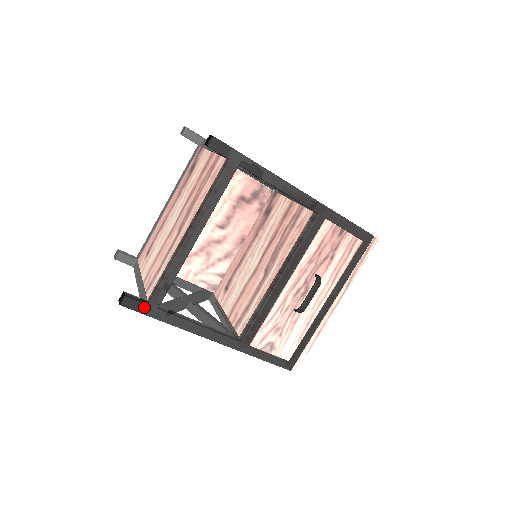
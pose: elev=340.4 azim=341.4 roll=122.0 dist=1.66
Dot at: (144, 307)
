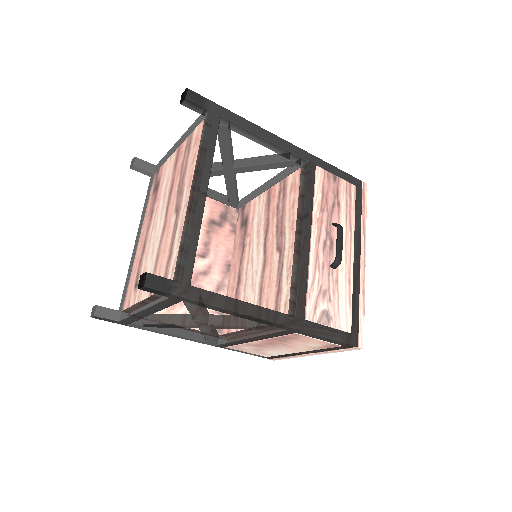
Dot at: (173, 285)
